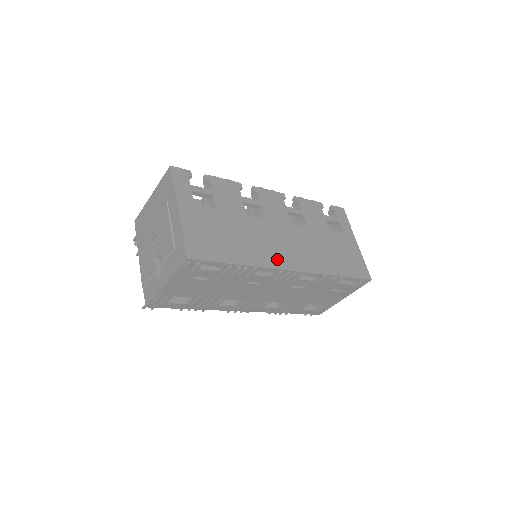
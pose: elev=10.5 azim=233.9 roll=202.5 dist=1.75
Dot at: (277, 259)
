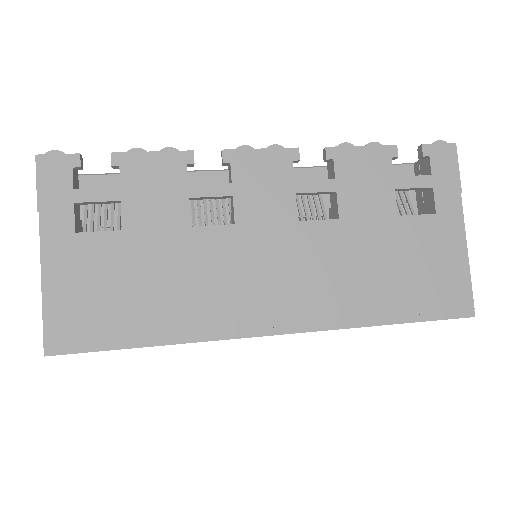
Dot at: (241, 316)
